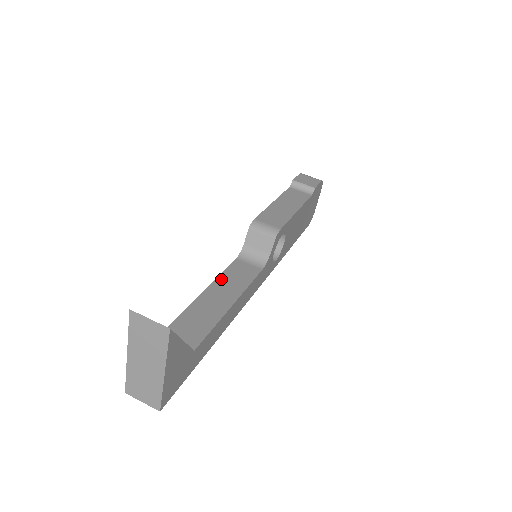
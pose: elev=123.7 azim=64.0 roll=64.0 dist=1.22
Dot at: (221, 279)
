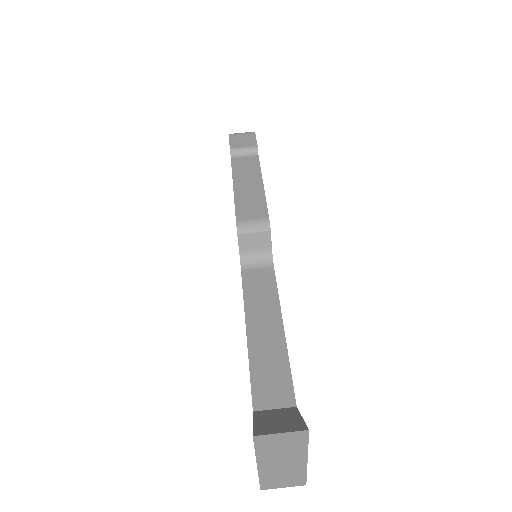
Dot at: (249, 306)
